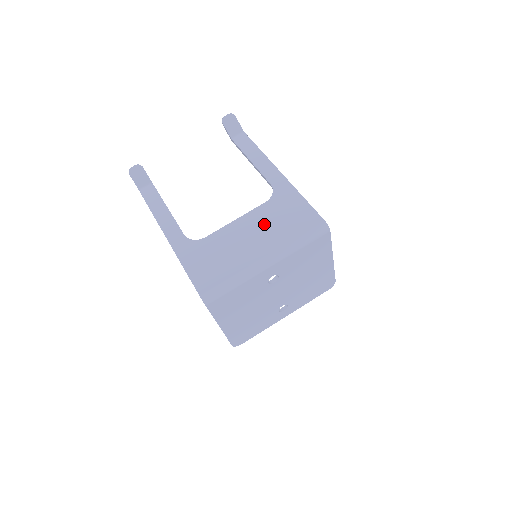
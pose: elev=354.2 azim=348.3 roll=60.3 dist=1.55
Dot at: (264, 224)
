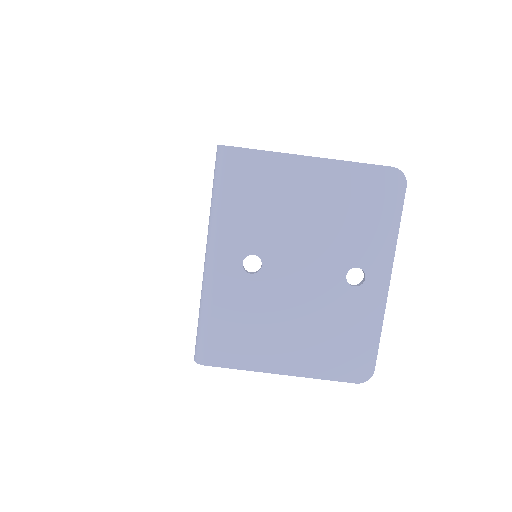
Dot at: occluded
